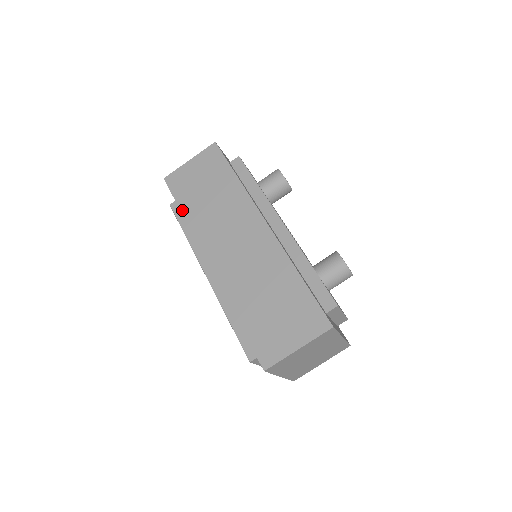
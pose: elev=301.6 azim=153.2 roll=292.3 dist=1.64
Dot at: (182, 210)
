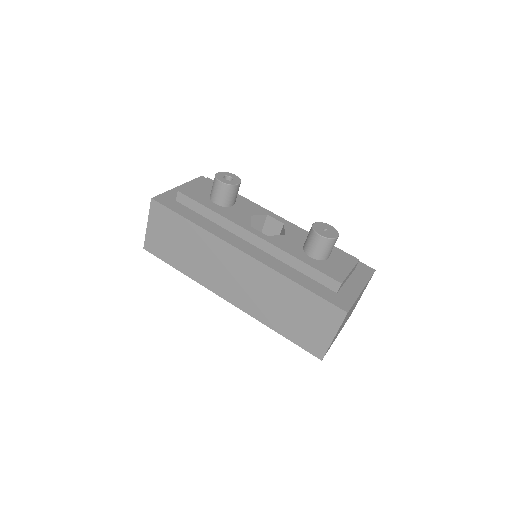
Dot at: (177, 269)
